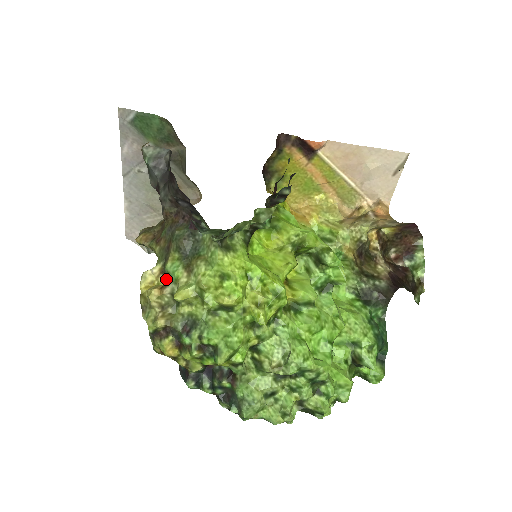
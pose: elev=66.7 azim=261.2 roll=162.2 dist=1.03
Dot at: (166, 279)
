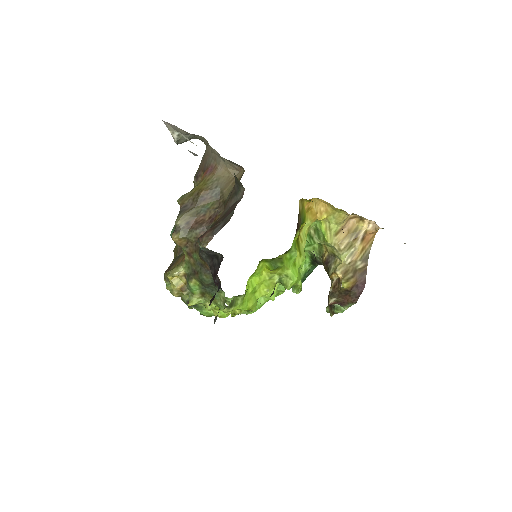
Dot at: (186, 282)
